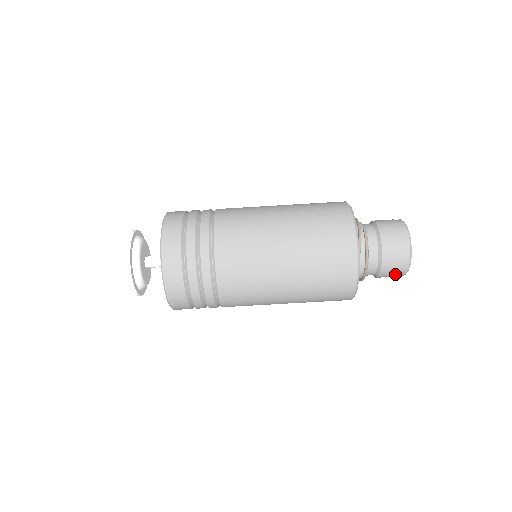
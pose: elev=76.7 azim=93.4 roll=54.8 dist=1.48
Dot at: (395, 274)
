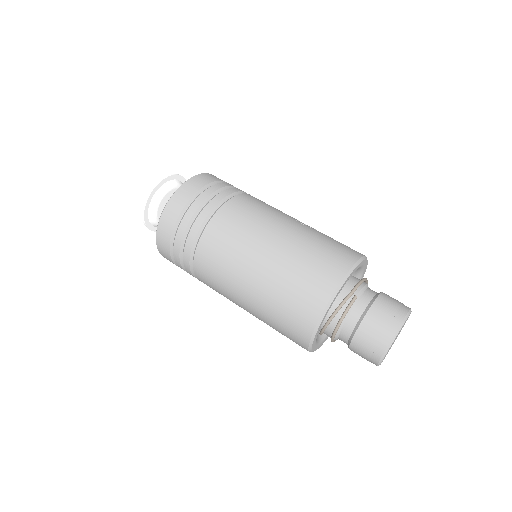
Dot at: (365, 358)
